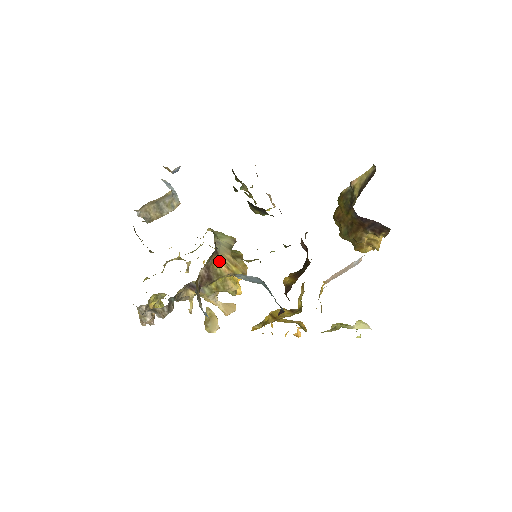
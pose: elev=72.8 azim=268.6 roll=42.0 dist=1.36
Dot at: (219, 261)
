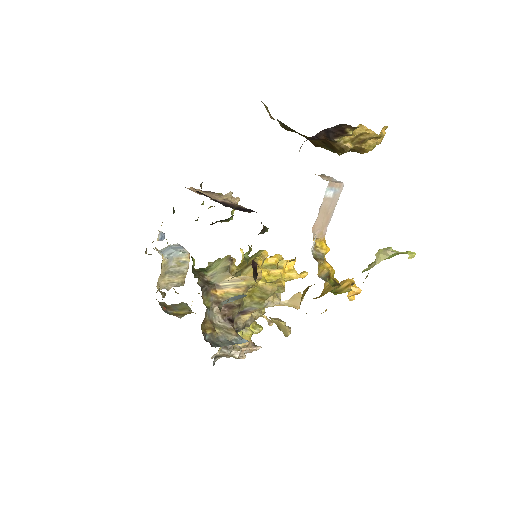
Dot at: (224, 289)
